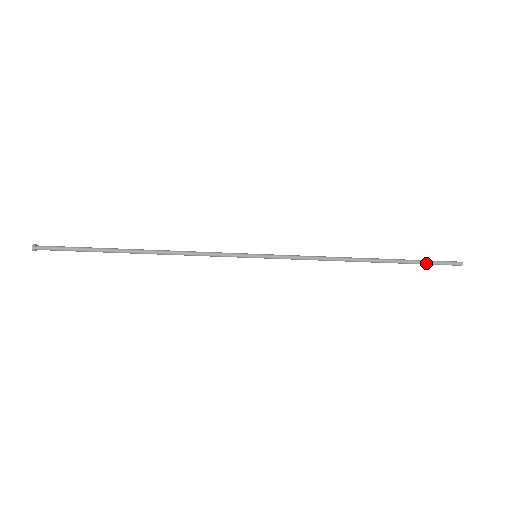
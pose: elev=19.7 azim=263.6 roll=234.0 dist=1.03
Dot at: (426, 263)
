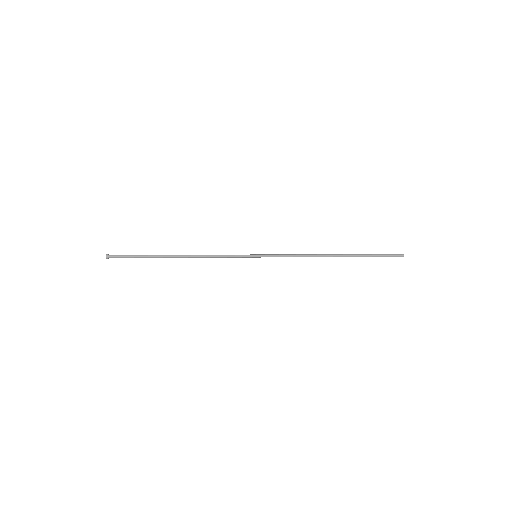
Dot at: occluded
